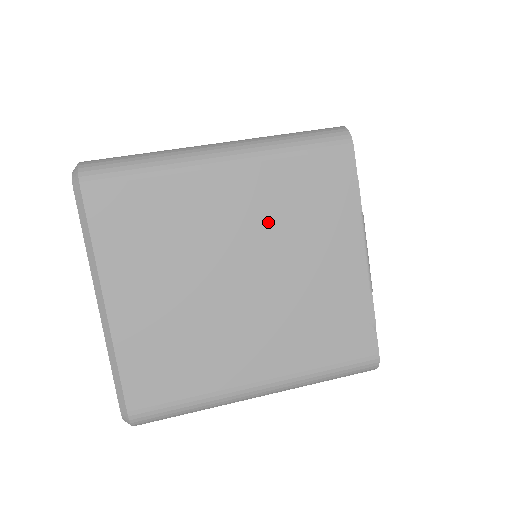
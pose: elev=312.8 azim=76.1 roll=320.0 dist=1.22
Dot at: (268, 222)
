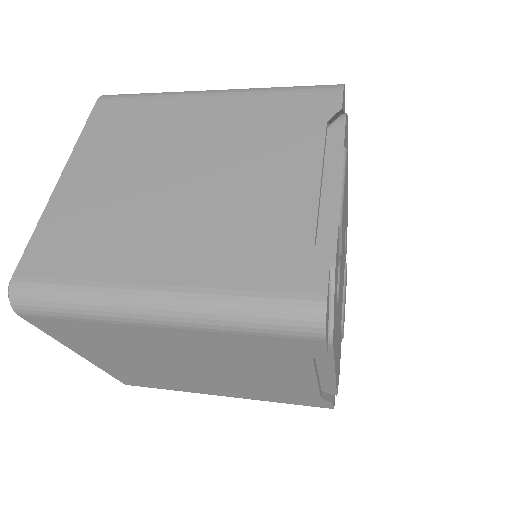
Dot at: (234, 137)
